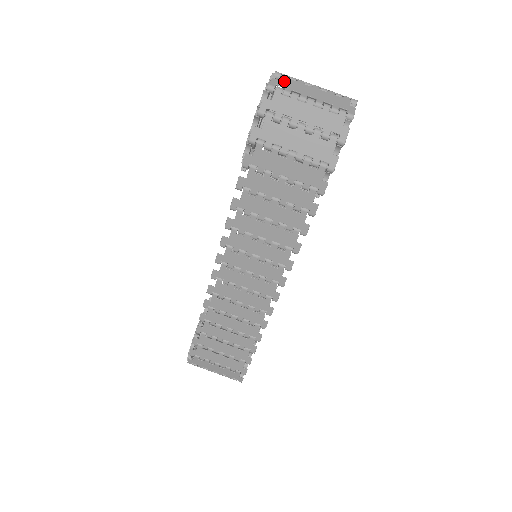
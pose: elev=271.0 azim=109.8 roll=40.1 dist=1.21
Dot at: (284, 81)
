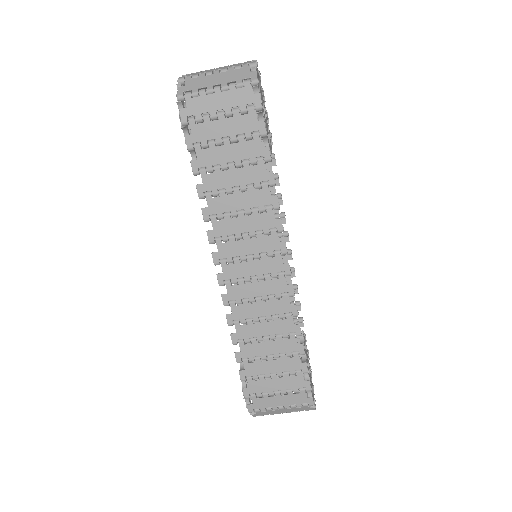
Dot at: (191, 74)
